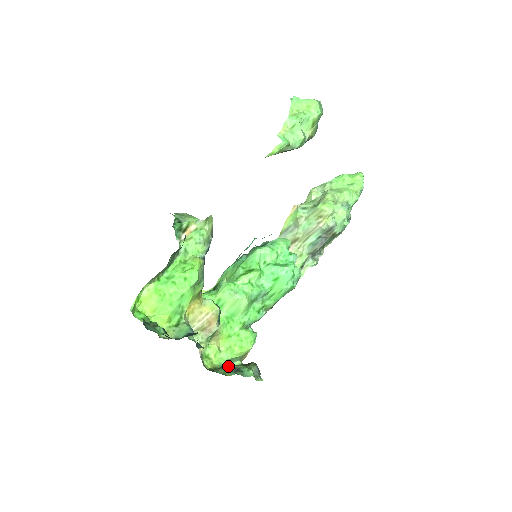
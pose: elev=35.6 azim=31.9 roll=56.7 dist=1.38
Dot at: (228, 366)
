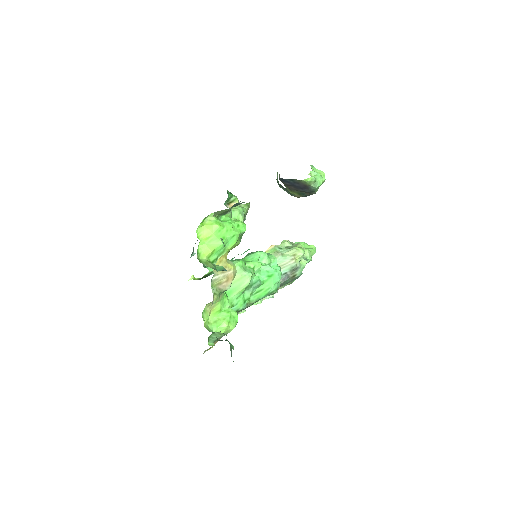
Dot at: occluded
